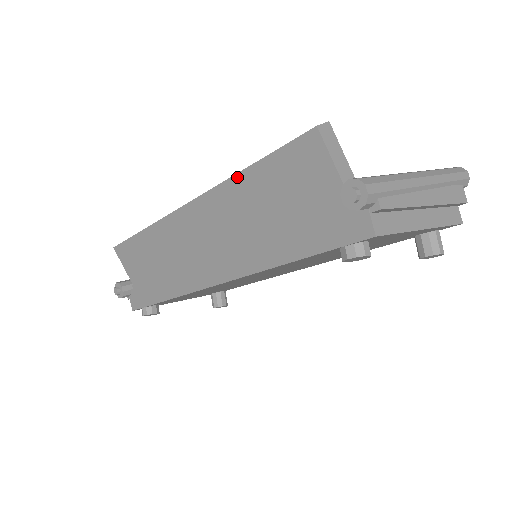
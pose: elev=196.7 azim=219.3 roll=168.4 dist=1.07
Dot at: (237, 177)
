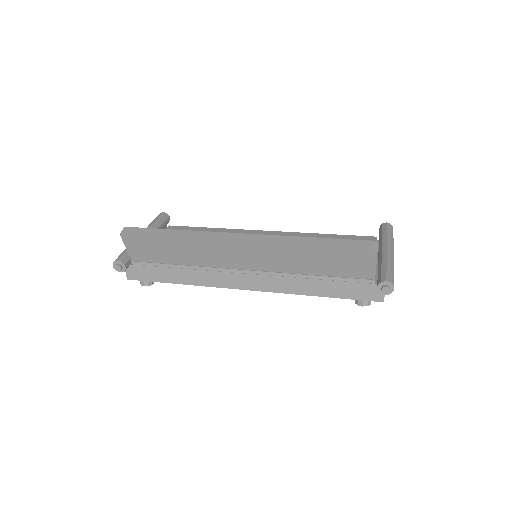
Dot at: (302, 247)
